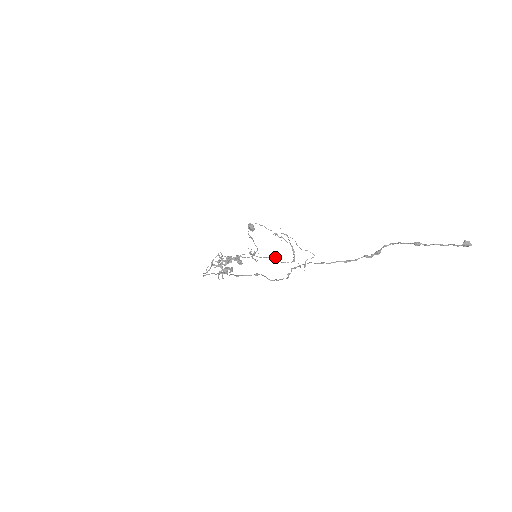
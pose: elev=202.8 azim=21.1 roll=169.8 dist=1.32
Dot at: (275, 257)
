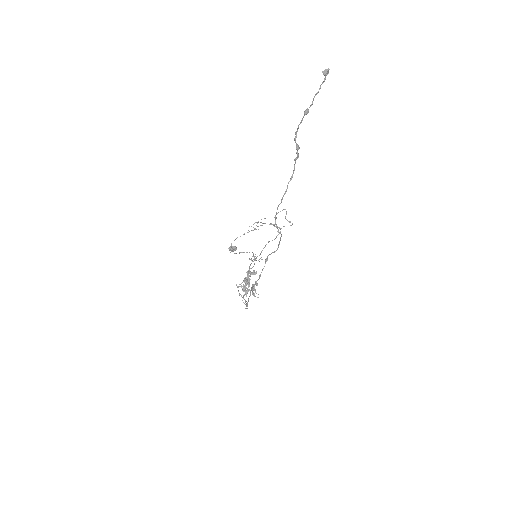
Dot at: occluded
